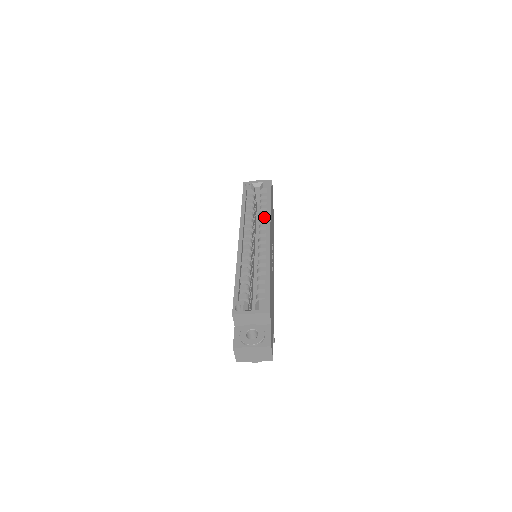
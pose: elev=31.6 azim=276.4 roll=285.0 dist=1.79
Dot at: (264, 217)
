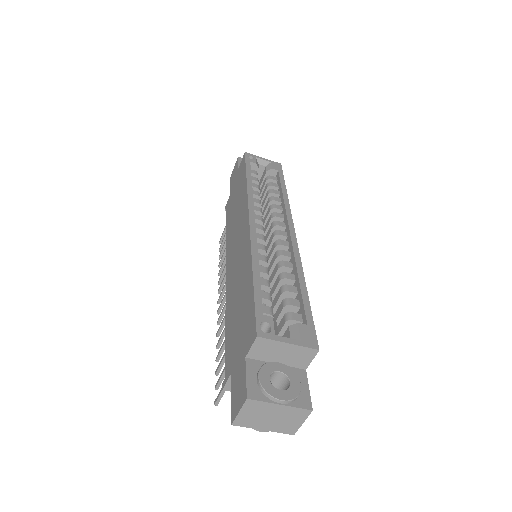
Dot at: (278, 205)
